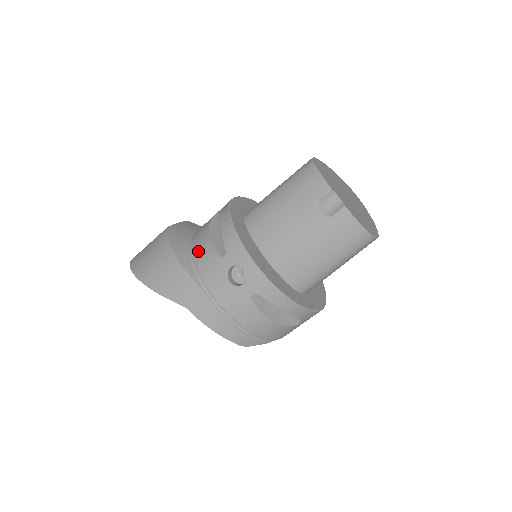
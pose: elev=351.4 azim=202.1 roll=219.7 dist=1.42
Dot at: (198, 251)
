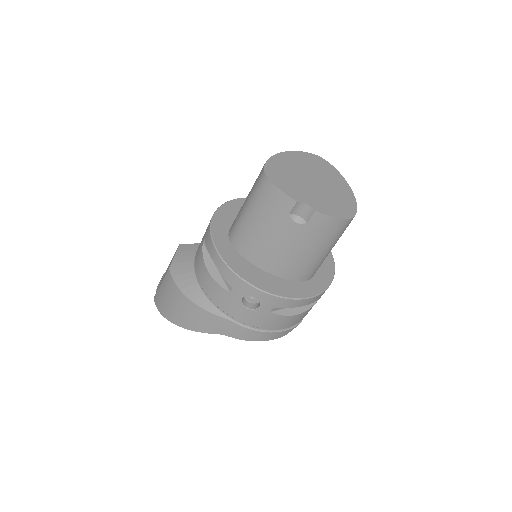
Dot at: (207, 288)
